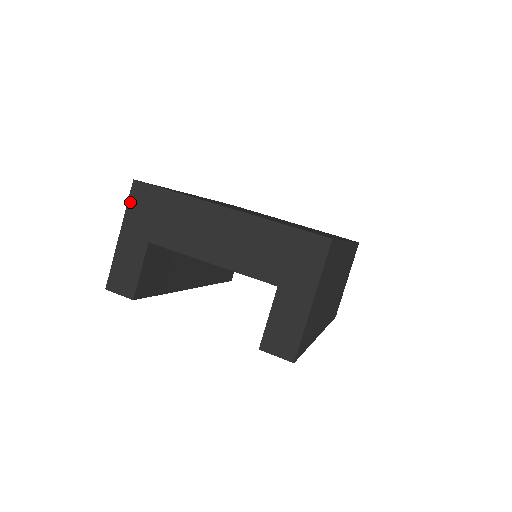
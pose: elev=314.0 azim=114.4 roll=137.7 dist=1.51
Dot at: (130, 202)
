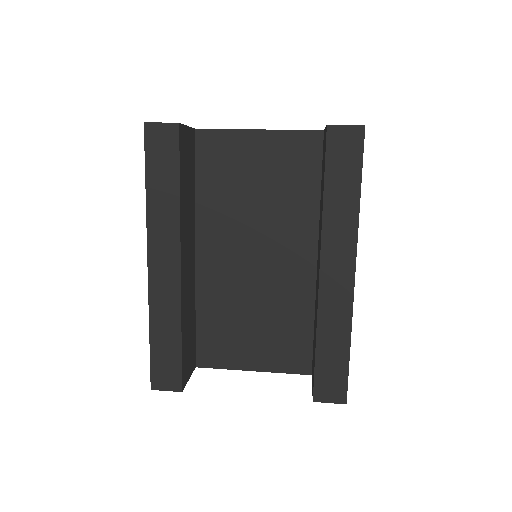
Dot at: occluded
